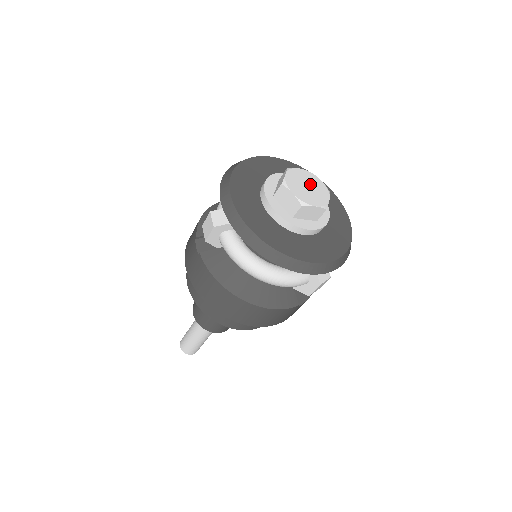
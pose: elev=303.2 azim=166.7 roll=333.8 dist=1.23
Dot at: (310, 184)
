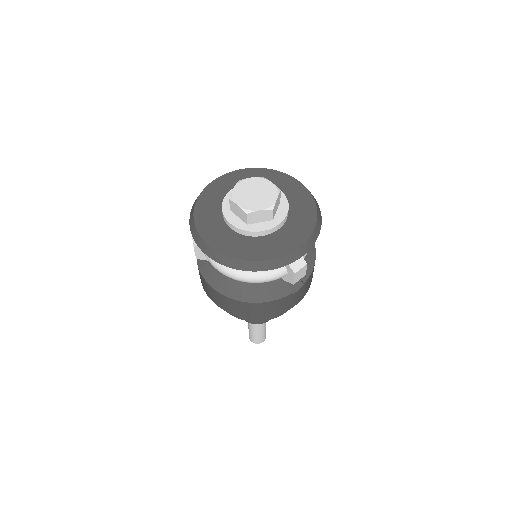
Dot at: (258, 190)
